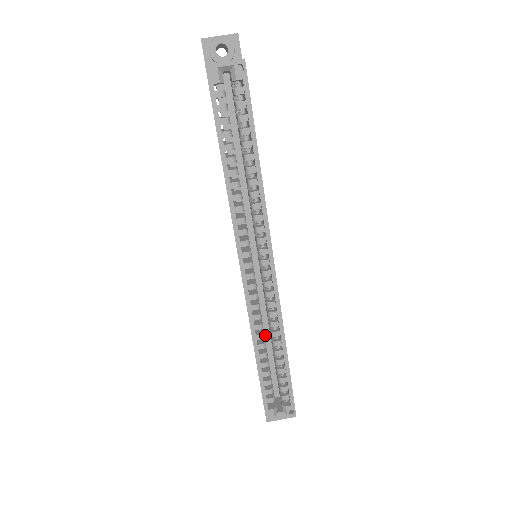
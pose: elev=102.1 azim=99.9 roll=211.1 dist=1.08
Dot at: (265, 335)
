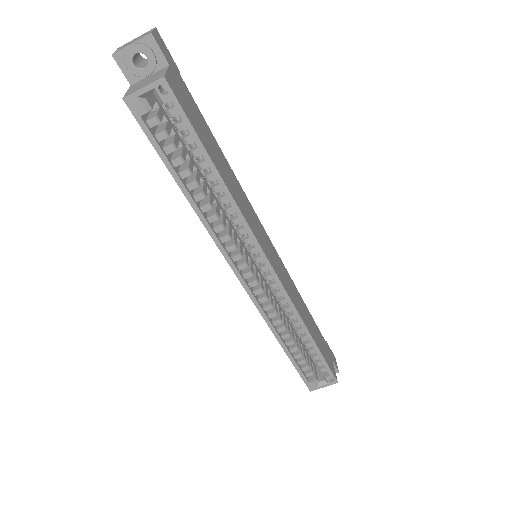
Dot at: occluded
